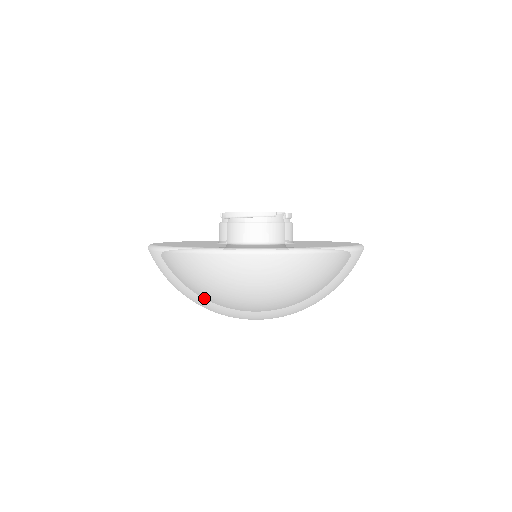
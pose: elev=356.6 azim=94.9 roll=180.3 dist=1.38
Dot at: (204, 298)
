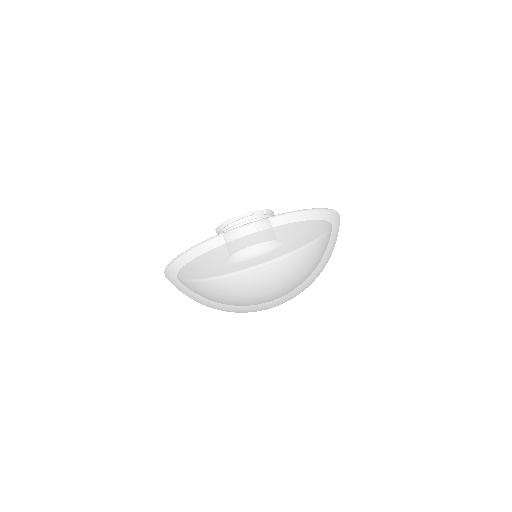
Dot at: (211, 294)
